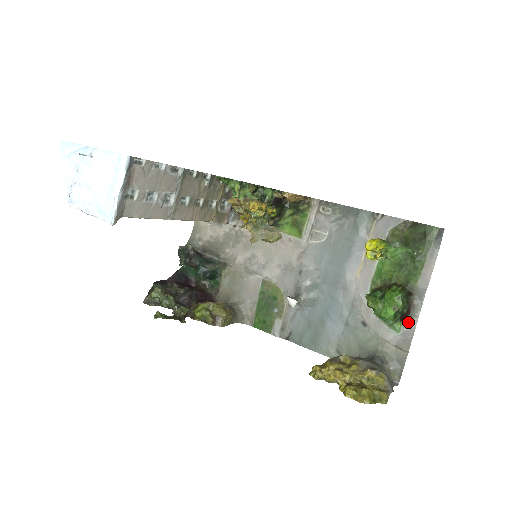
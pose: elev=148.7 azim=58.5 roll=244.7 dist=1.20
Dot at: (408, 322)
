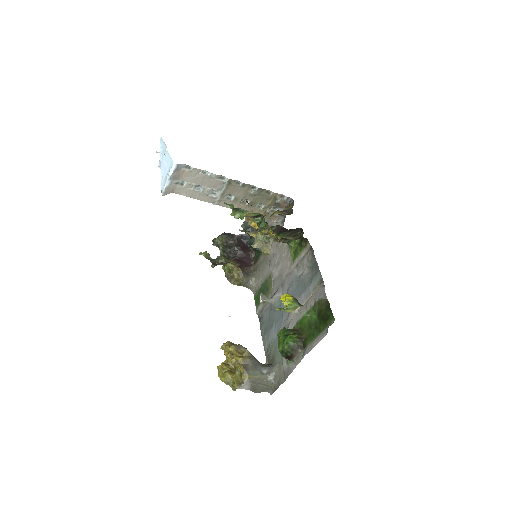
Dot at: (292, 363)
